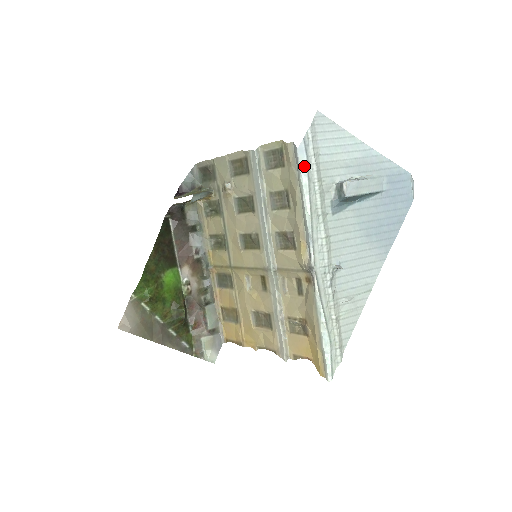
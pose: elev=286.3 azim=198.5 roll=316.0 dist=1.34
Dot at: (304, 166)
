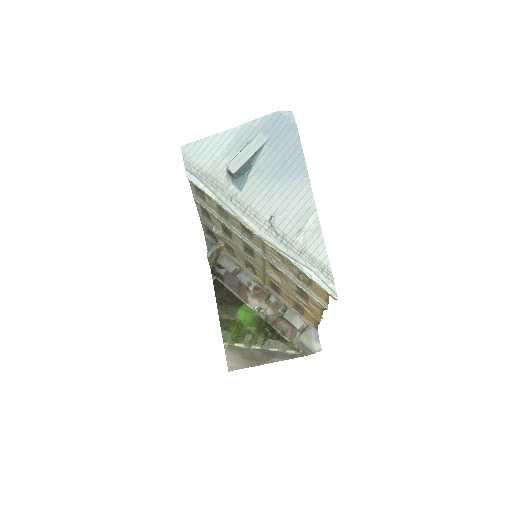
Dot at: (198, 183)
